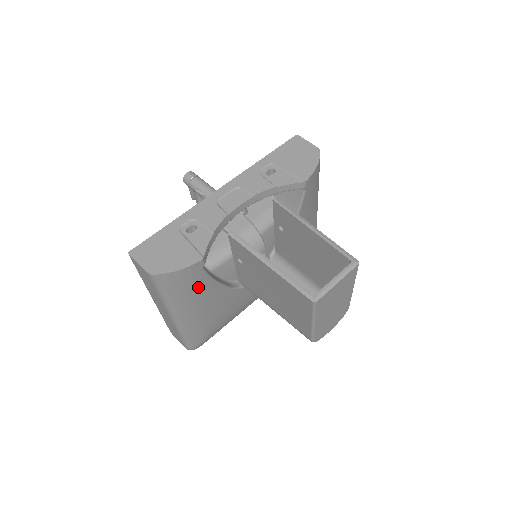
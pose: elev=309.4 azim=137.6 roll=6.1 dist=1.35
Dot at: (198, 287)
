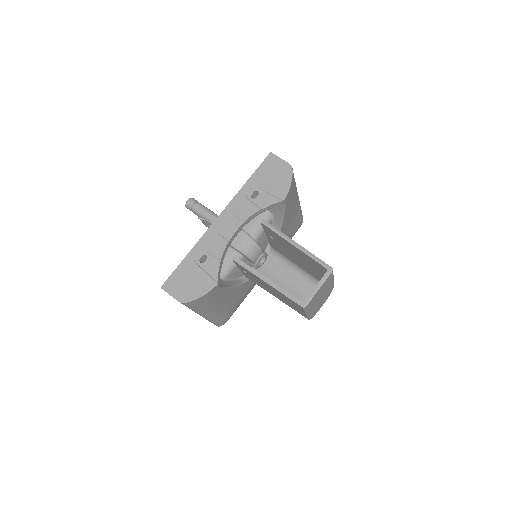
Dot at: (217, 297)
